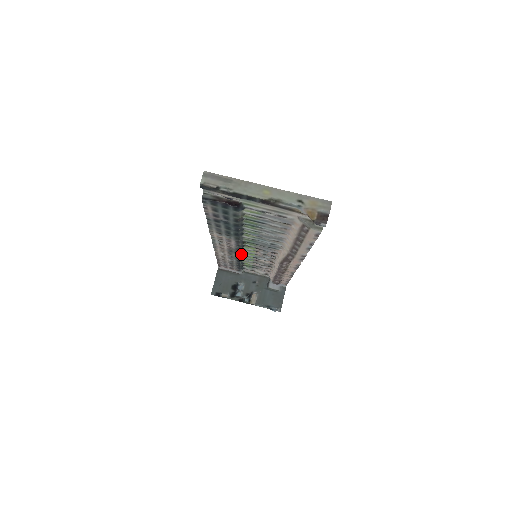
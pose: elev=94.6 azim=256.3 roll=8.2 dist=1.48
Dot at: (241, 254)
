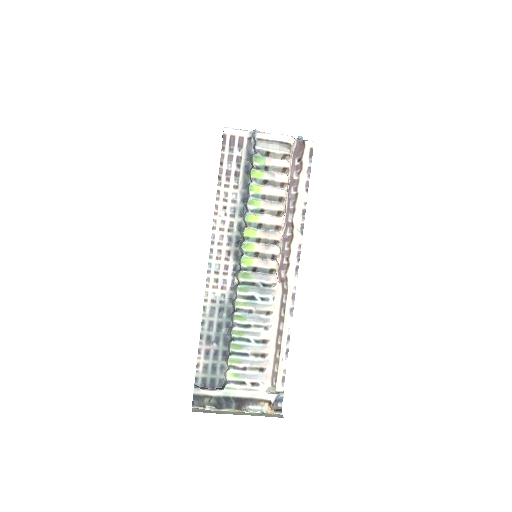
Dot at: (243, 229)
